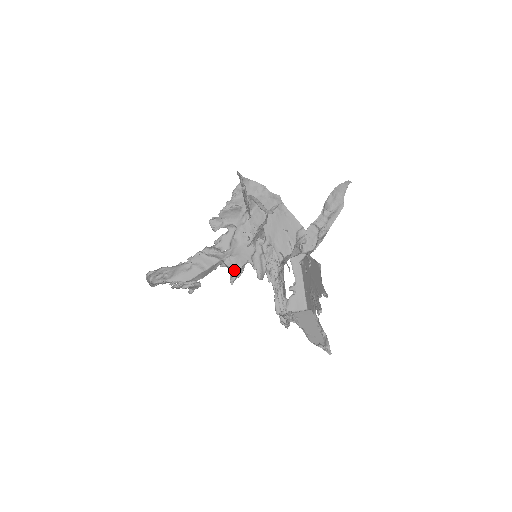
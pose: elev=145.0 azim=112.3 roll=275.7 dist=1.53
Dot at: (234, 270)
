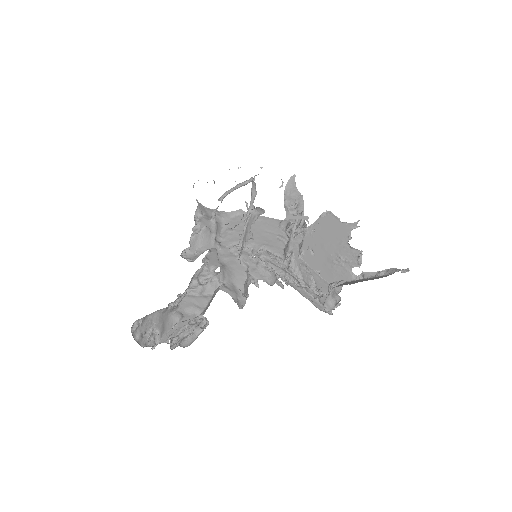
Dot at: (236, 298)
